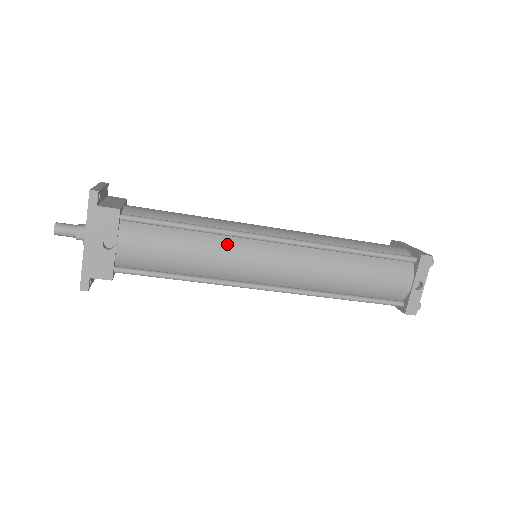
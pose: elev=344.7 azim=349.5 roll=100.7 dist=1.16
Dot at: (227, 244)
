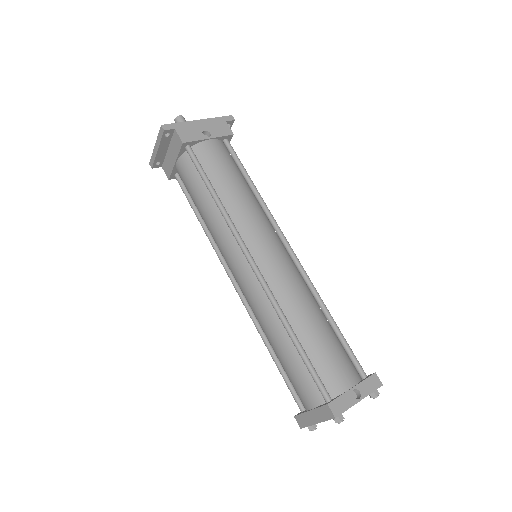
Dot at: (261, 212)
